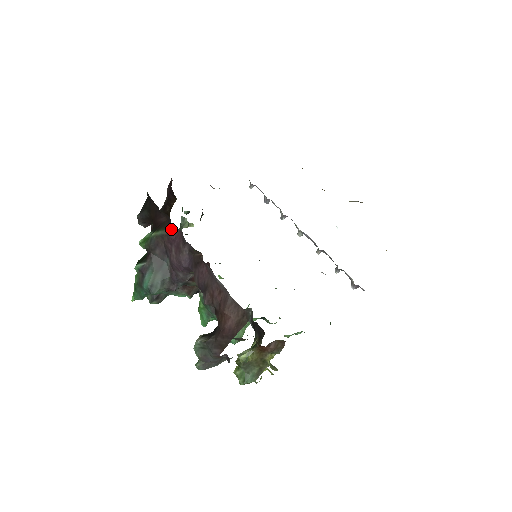
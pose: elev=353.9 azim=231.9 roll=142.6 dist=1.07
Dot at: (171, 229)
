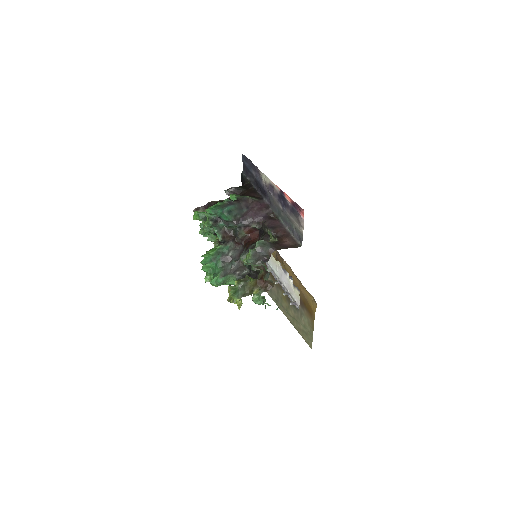
Dot at: (261, 201)
